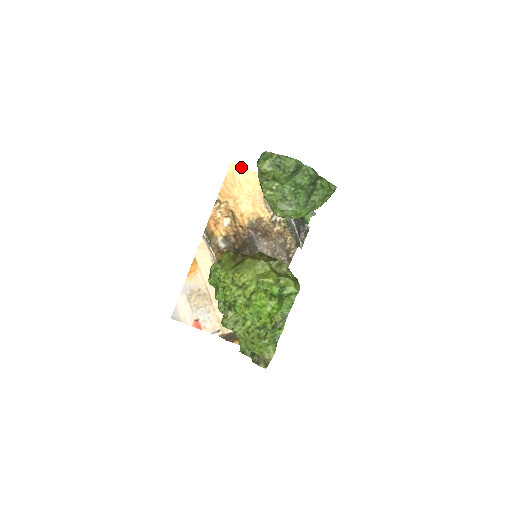
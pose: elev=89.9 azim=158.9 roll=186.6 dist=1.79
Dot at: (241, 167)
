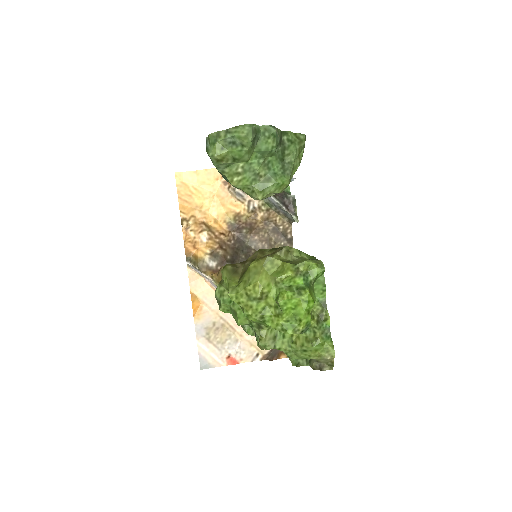
Dot at: (188, 171)
